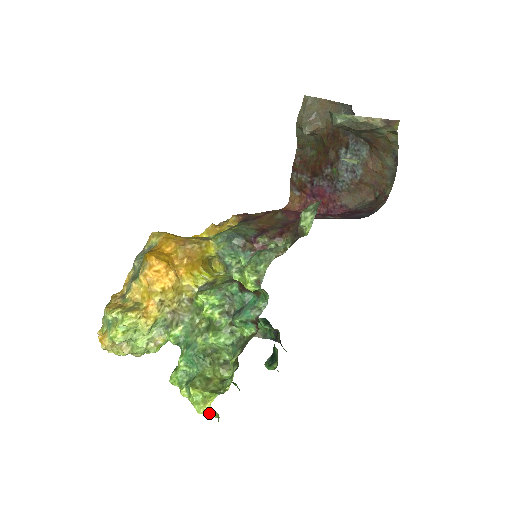
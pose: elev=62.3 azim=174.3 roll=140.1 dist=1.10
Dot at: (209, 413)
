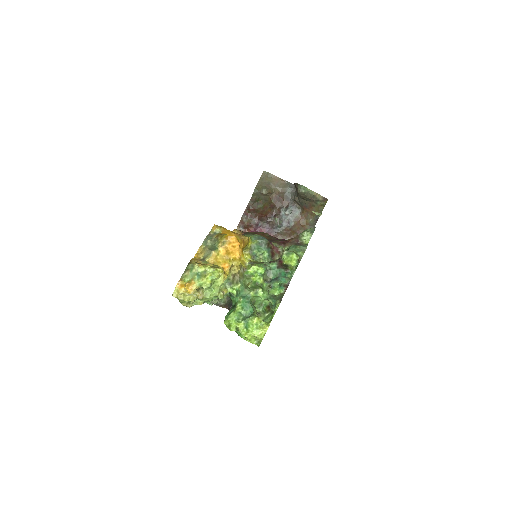
Dot at: (262, 336)
